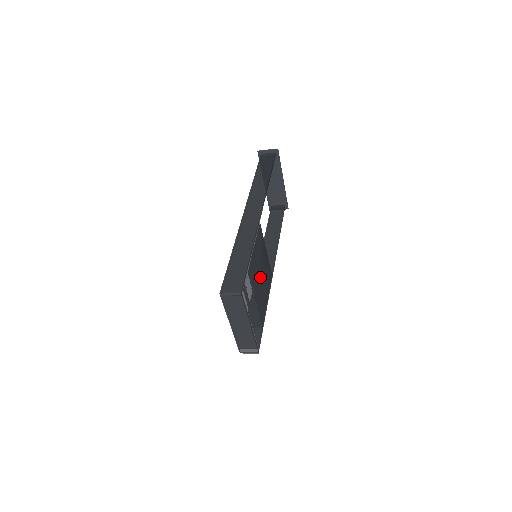
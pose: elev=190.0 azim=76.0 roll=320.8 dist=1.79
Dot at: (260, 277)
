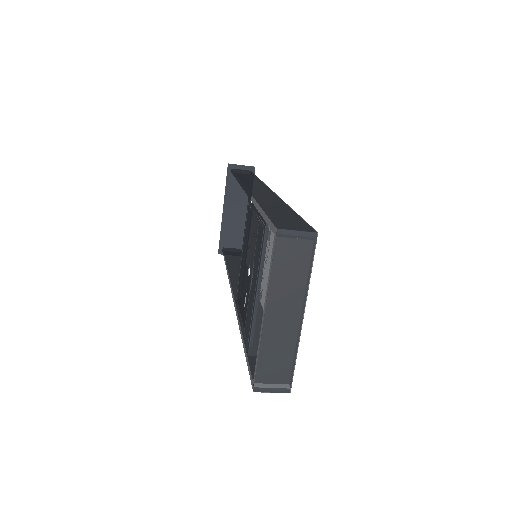
Dot at: occluded
